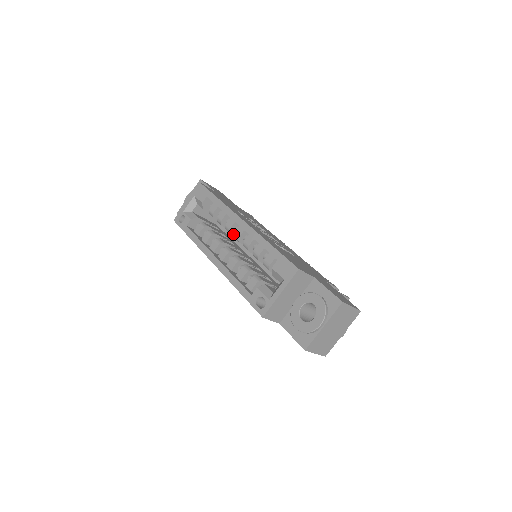
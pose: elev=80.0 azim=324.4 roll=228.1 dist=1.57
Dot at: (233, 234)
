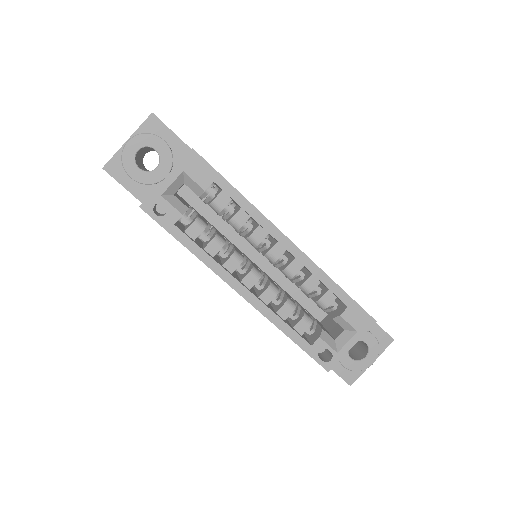
Dot at: occluded
